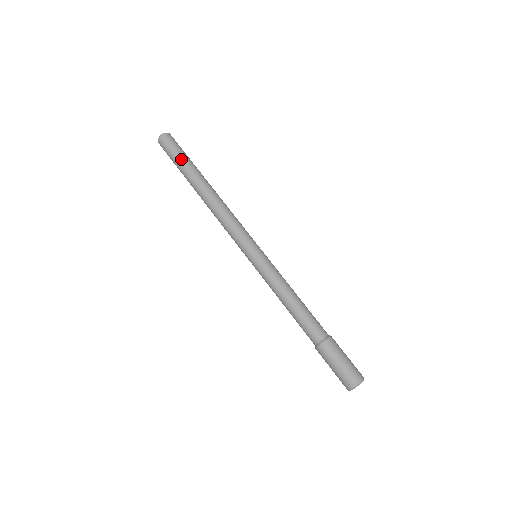
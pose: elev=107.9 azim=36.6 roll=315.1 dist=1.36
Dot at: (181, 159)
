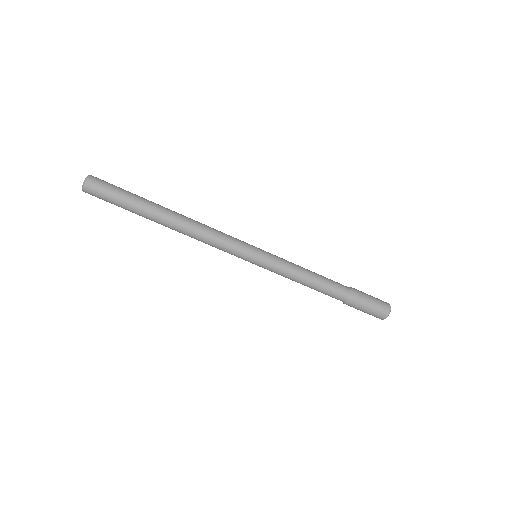
Dot at: (127, 199)
